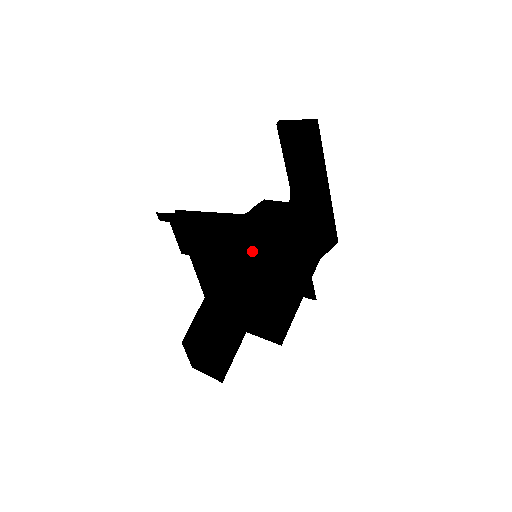
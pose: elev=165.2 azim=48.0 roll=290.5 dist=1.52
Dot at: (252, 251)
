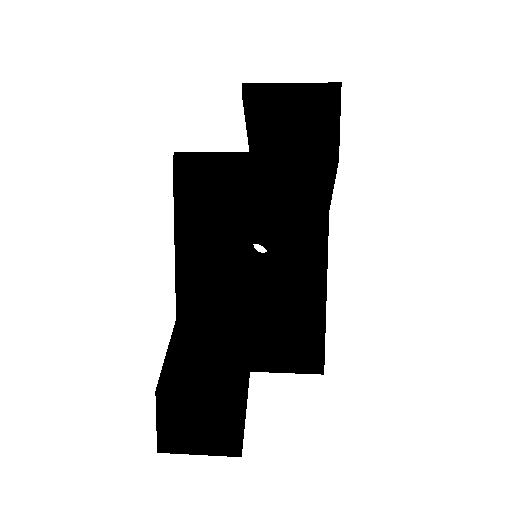
Dot at: occluded
